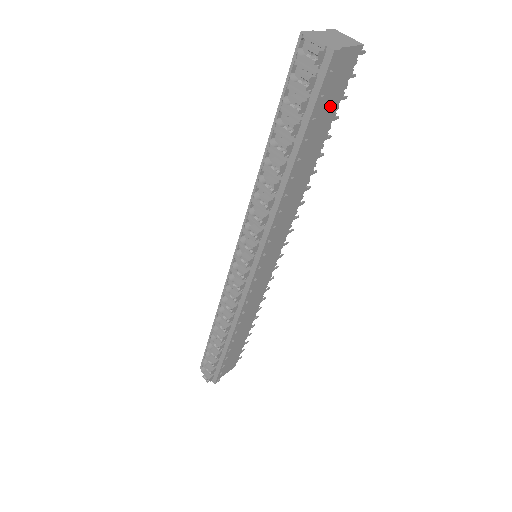
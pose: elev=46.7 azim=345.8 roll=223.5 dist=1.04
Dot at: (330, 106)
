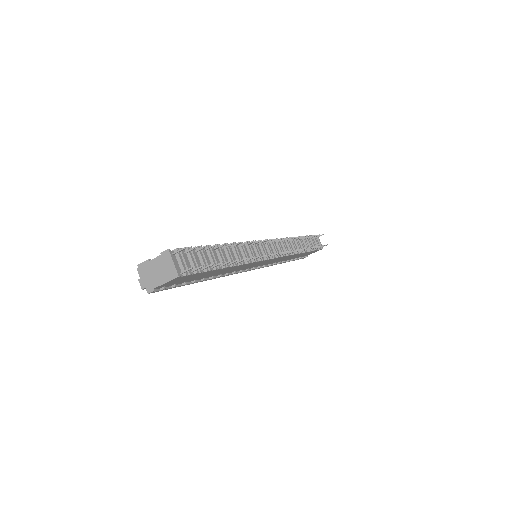
Dot at: (195, 276)
